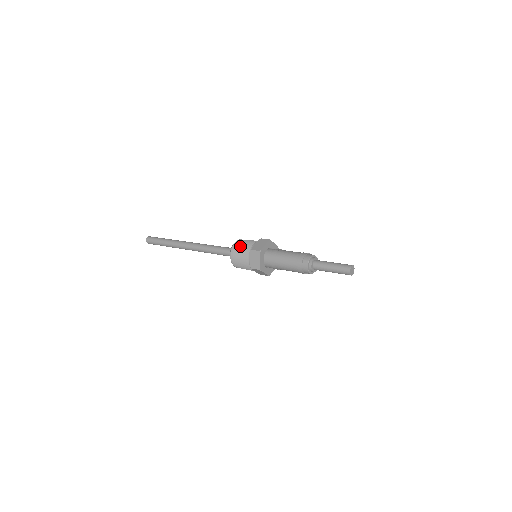
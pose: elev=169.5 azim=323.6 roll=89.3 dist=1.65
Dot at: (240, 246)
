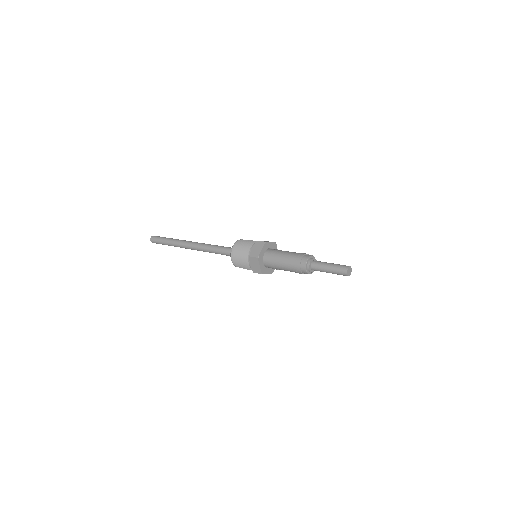
Dot at: (246, 240)
